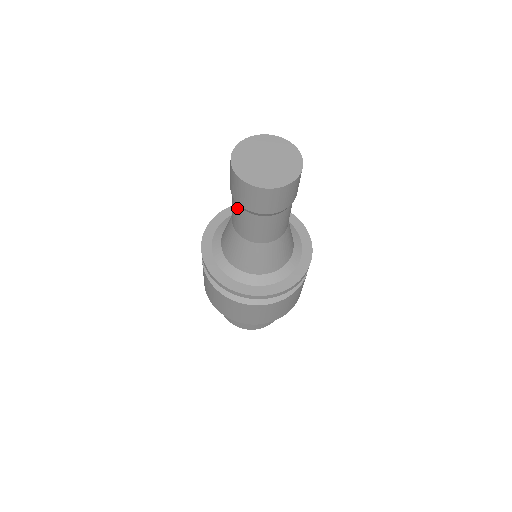
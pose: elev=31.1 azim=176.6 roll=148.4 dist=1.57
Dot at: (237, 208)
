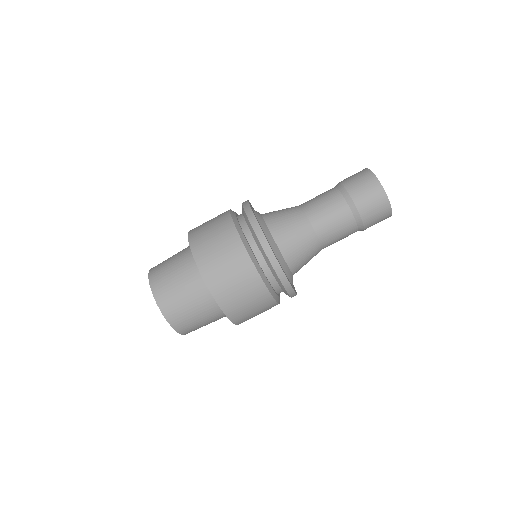
Dot at: (346, 213)
